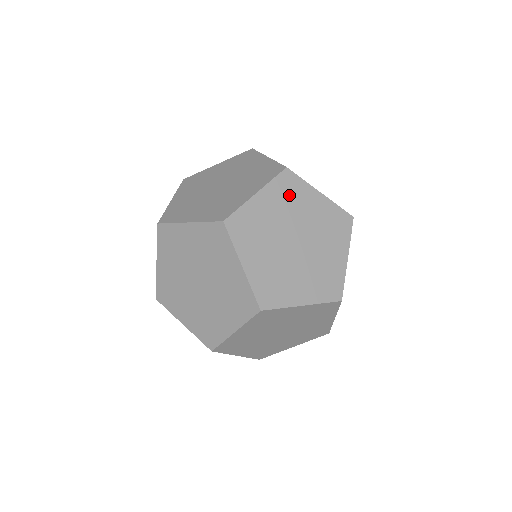
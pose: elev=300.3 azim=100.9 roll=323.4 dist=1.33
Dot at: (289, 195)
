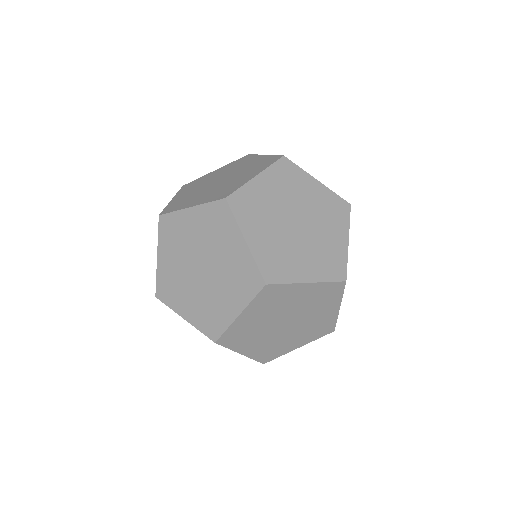
Dot at: (288, 180)
